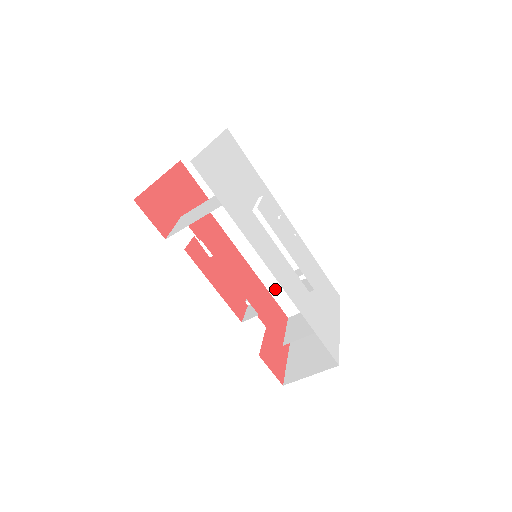
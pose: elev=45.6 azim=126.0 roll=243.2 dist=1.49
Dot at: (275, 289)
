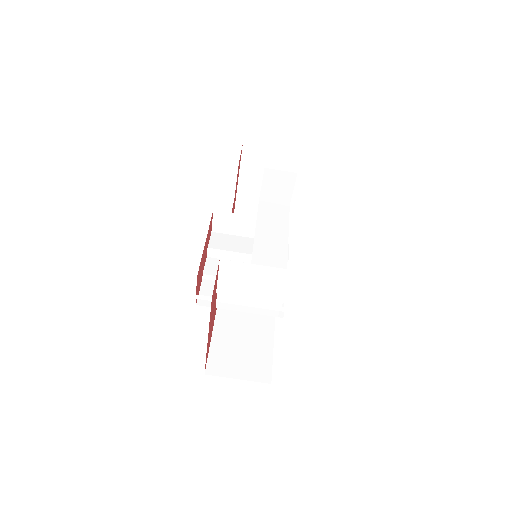
Dot at: occluded
